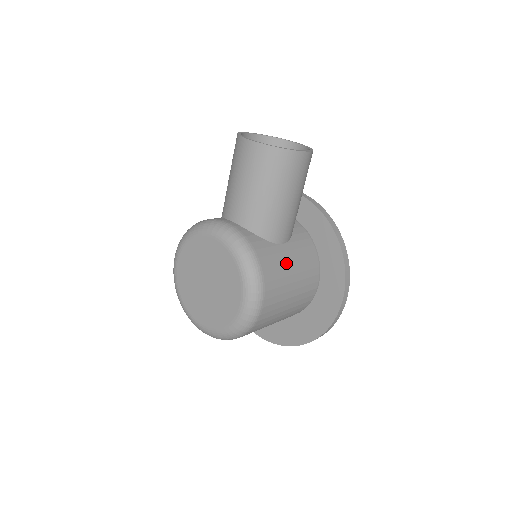
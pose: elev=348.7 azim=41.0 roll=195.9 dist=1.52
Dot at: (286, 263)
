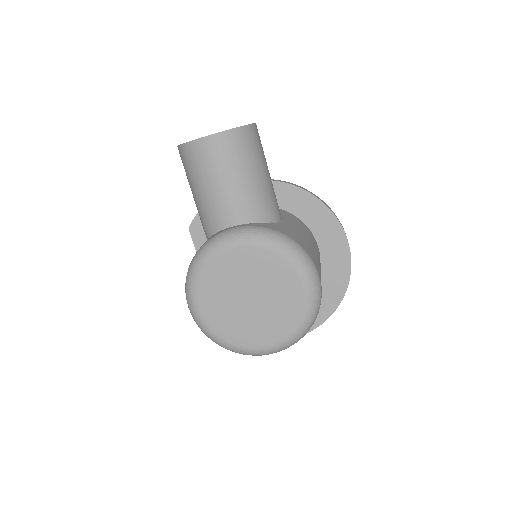
Dot at: (299, 233)
